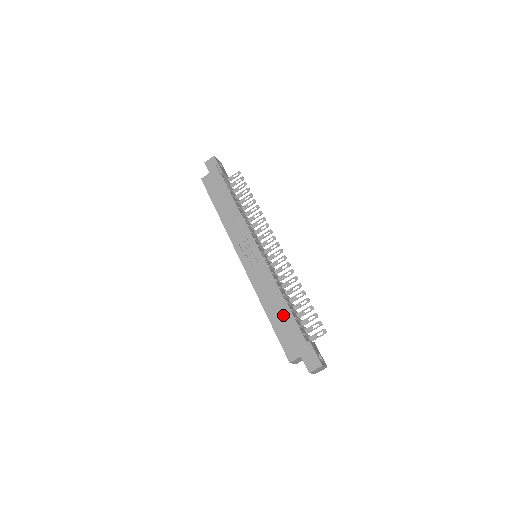
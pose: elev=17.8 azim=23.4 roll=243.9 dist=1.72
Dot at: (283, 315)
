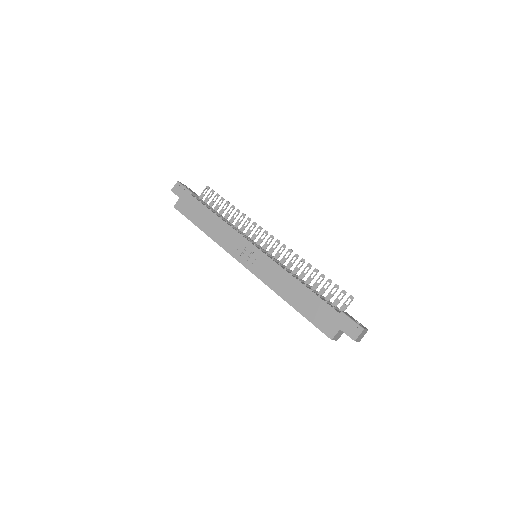
Dot at: (306, 298)
